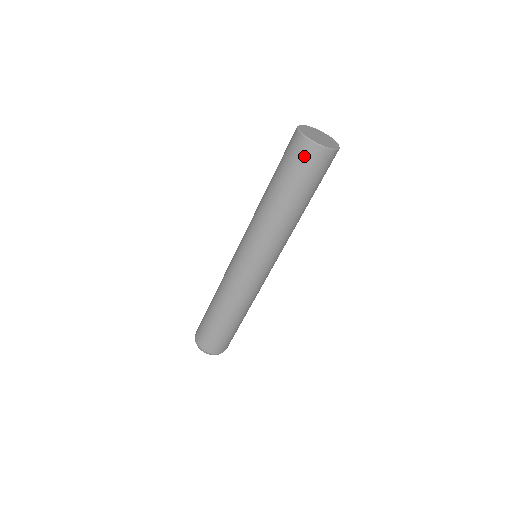
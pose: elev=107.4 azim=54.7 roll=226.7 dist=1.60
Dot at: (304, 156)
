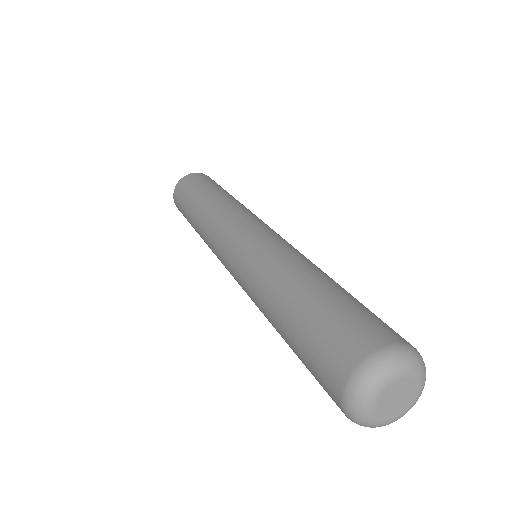
Dot at: (200, 177)
